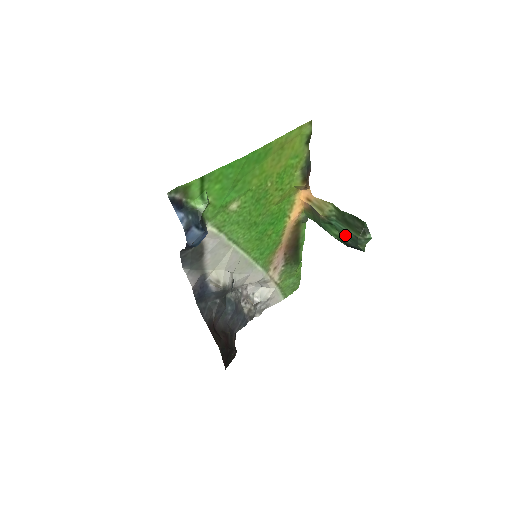
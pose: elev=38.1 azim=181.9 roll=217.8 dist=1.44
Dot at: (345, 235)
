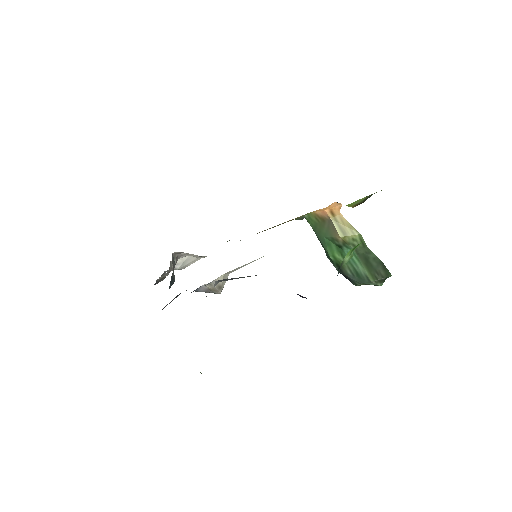
Dot at: (351, 266)
